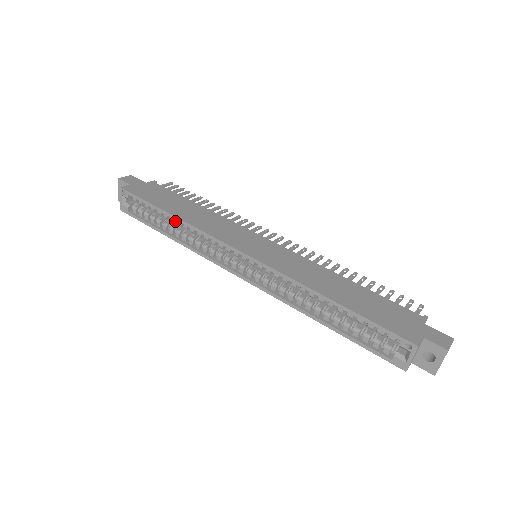
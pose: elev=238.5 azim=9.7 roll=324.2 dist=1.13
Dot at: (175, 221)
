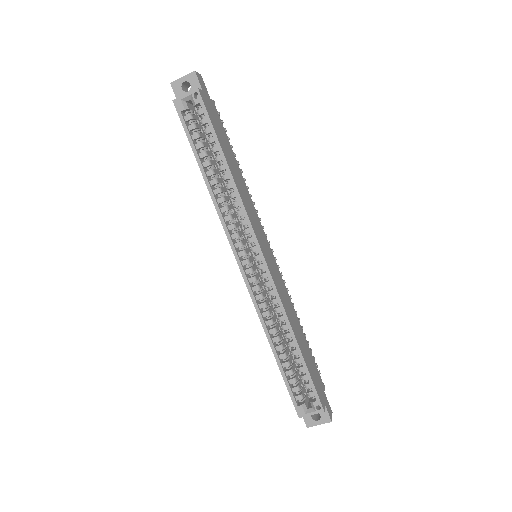
Dot at: (222, 170)
